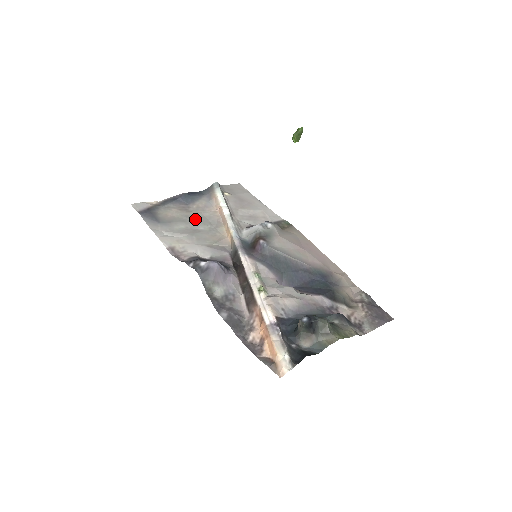
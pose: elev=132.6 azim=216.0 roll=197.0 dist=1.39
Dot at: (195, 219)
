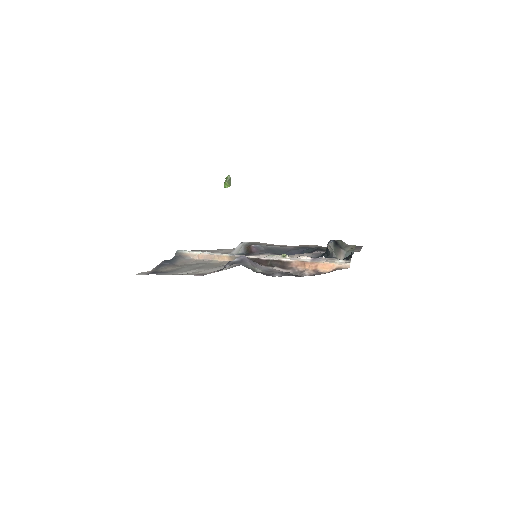
Dot at: (190, 265)
